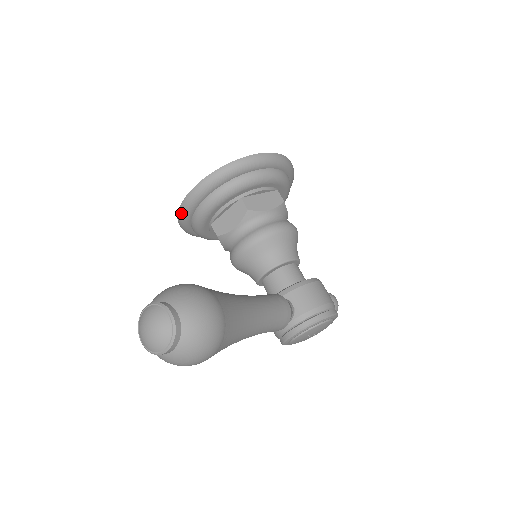
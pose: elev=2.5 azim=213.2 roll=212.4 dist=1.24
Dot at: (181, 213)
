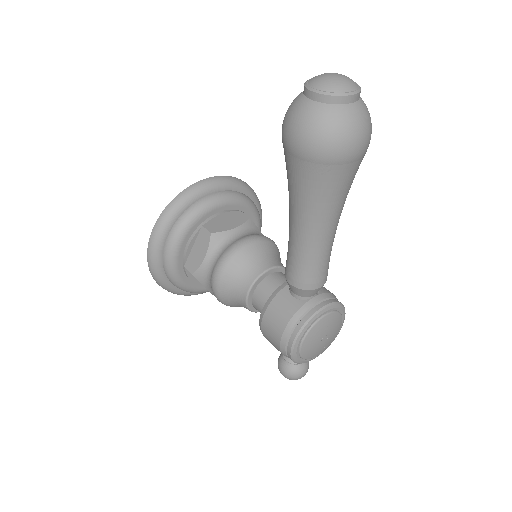
Dot at: (176, 201)
